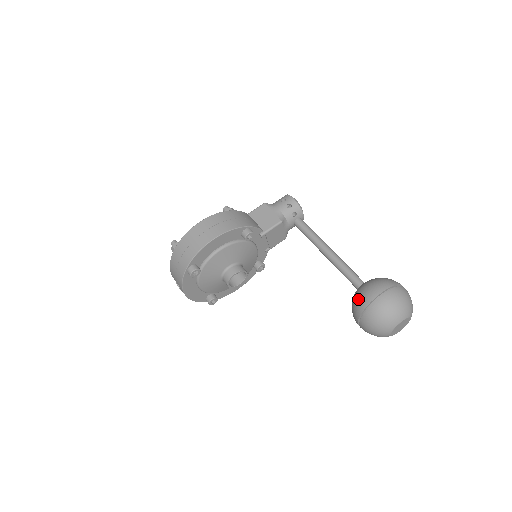
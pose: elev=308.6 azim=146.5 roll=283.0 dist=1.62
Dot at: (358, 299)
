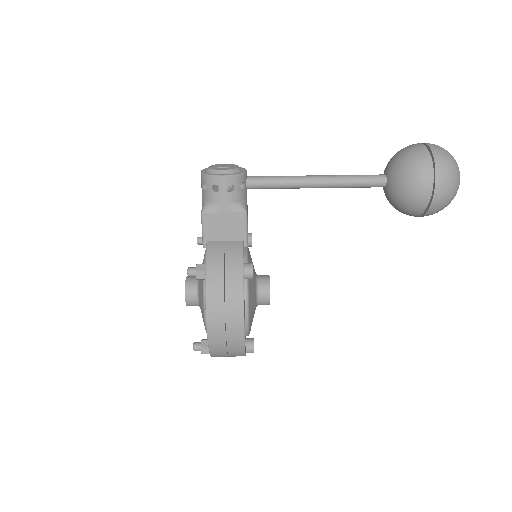
Dot at: (407, 209)
